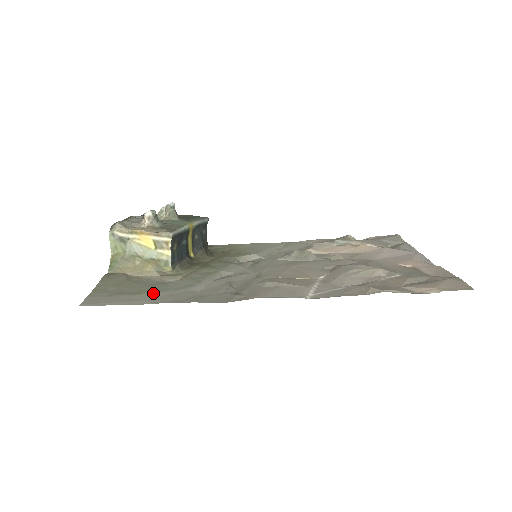
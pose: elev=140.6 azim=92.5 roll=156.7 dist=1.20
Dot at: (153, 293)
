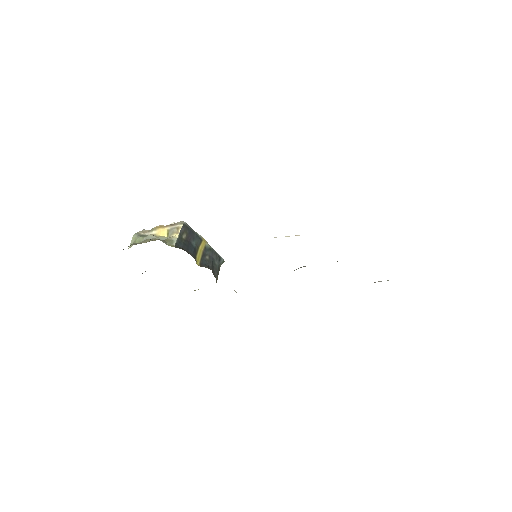
Dot at: occluded
